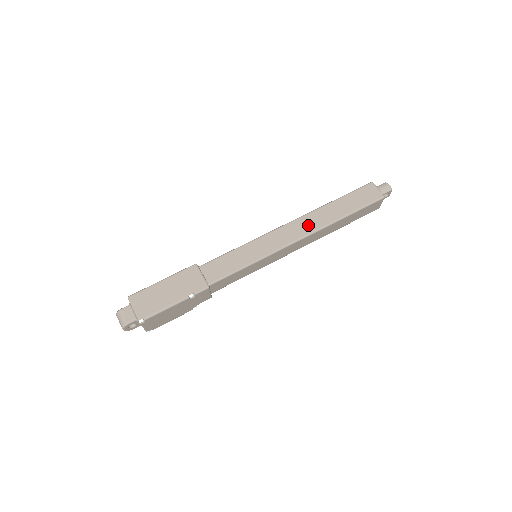
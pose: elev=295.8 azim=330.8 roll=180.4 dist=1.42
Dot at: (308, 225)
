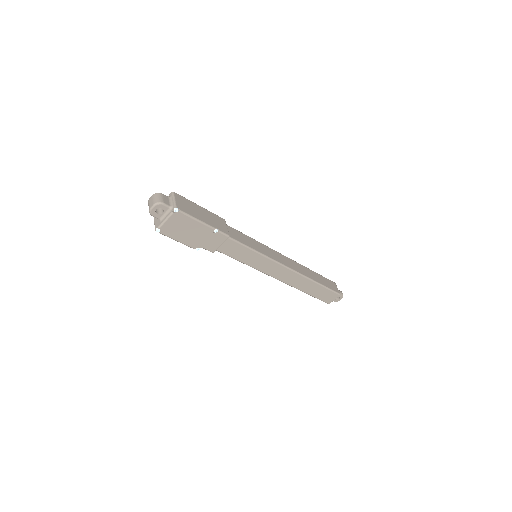
Dot at: (297, 267)
